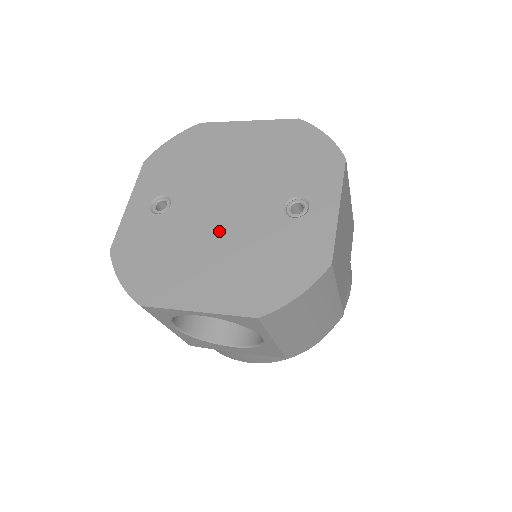
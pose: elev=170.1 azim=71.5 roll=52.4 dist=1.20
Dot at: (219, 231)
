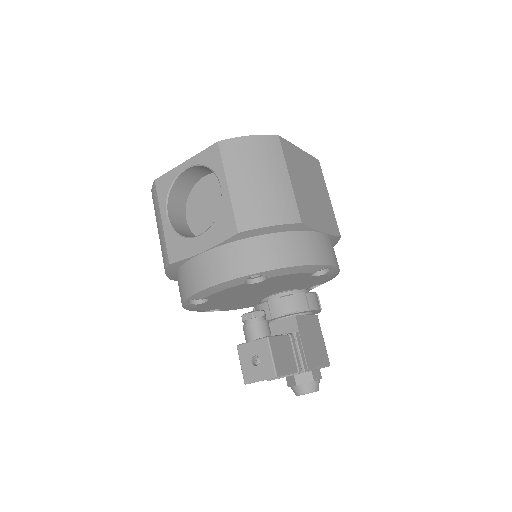
Dot at: occluded
